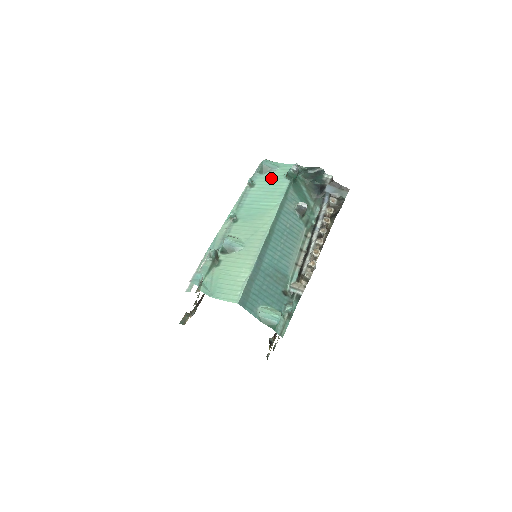
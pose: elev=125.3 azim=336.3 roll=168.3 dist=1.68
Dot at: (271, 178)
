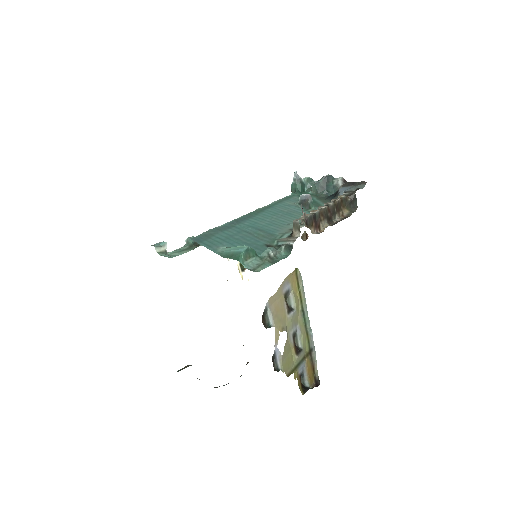
Dot at: occluded
